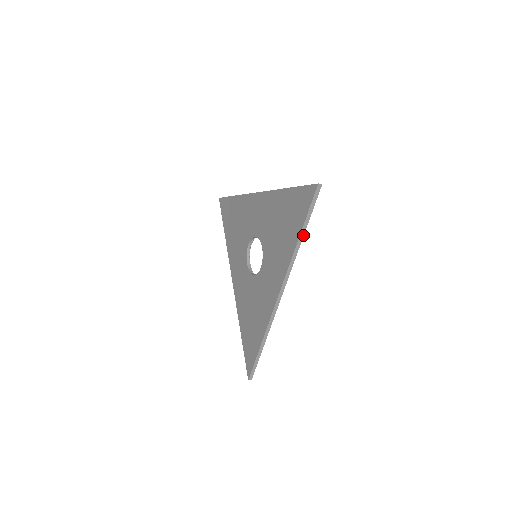
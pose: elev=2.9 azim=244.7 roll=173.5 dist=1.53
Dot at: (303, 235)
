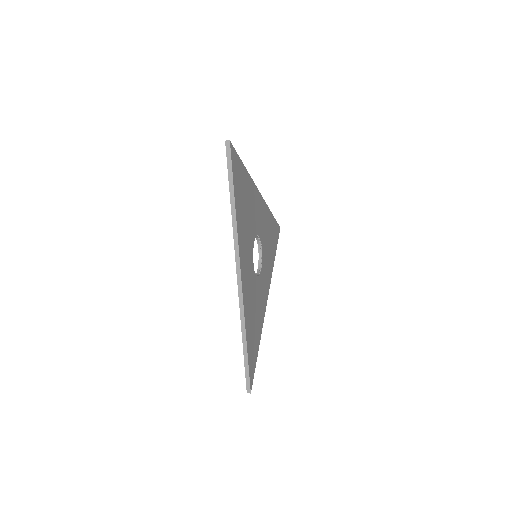
Dot at: (234, 201)
